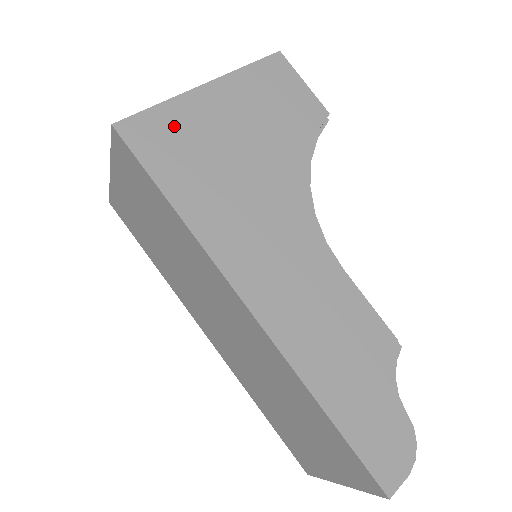
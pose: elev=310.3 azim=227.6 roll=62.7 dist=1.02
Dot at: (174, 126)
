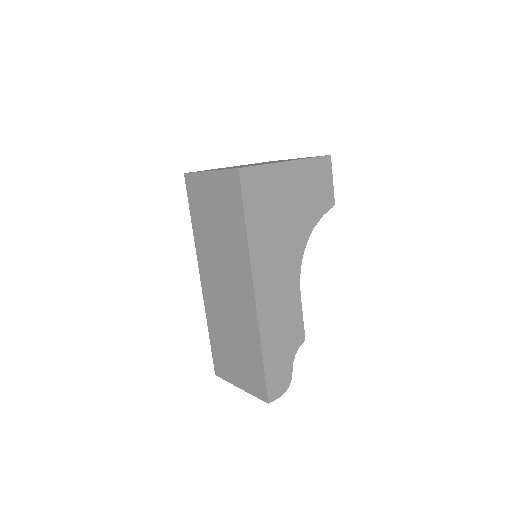
Dot at: (265, 181)
